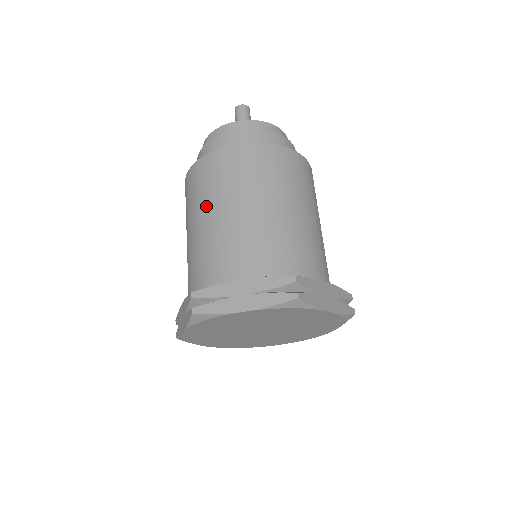
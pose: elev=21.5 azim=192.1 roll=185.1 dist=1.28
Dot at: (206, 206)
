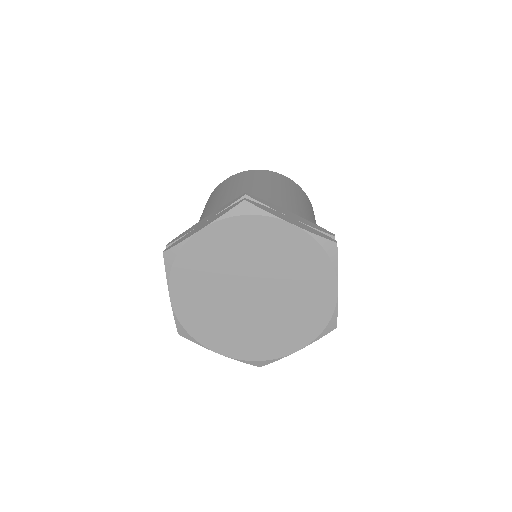
Dot at: (201, 215)
